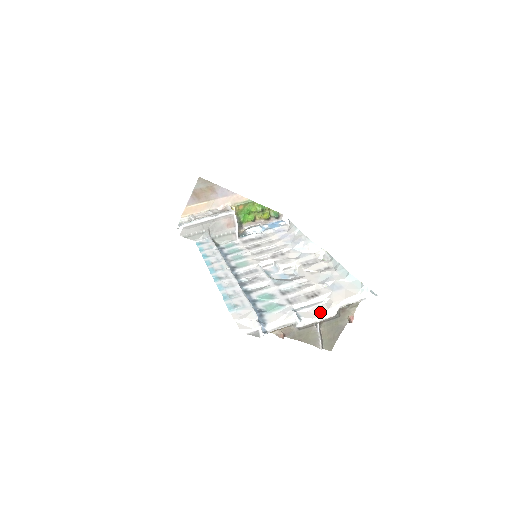
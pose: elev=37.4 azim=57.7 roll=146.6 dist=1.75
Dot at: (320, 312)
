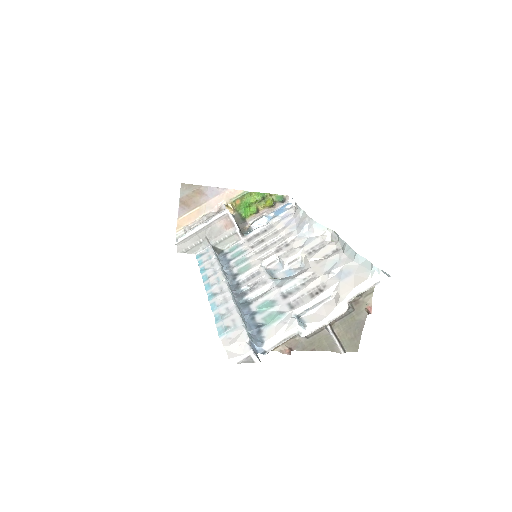
Dot at: (328, 311)
